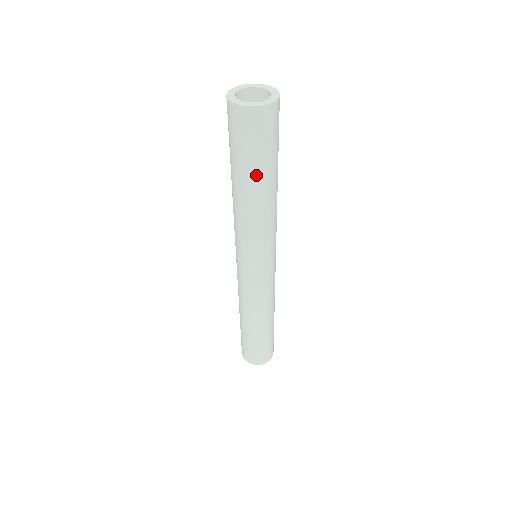
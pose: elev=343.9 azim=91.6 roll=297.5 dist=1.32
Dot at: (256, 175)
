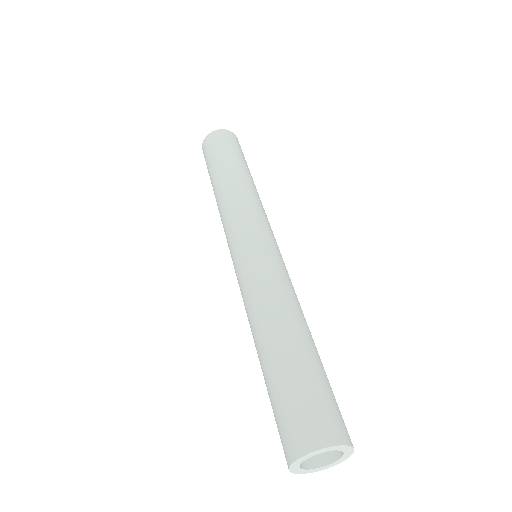
Dot at: occluded
